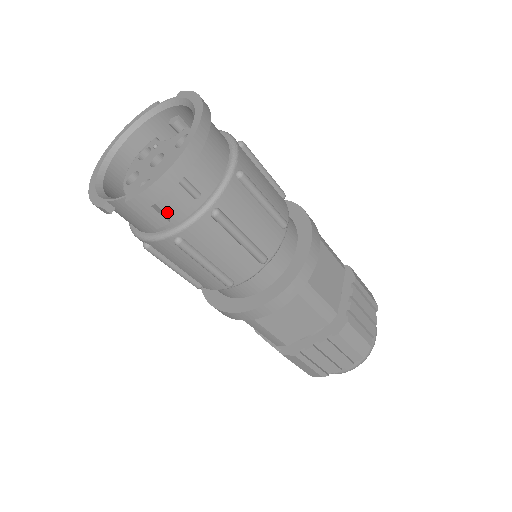
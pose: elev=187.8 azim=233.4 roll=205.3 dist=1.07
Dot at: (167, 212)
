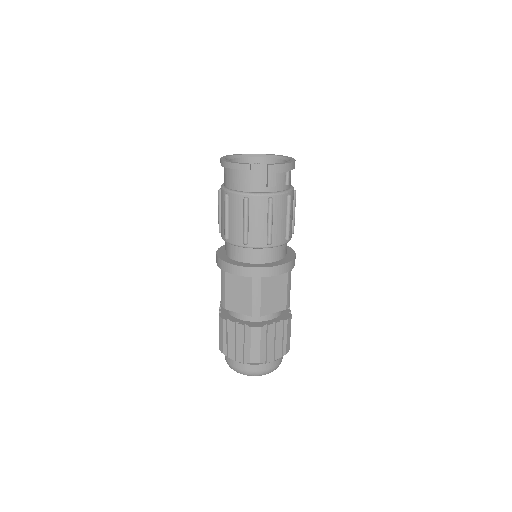
Dot at: (274, 183)
